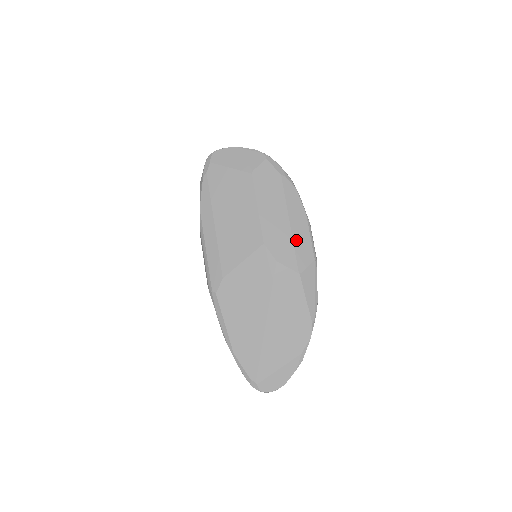
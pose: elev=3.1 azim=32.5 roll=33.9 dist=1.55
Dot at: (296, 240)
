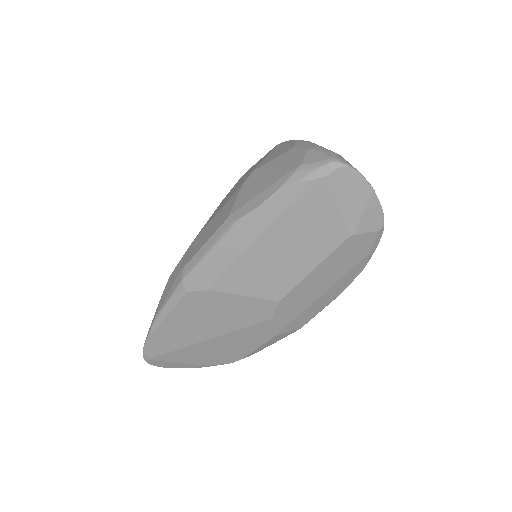
Dot at: (307, 311)
